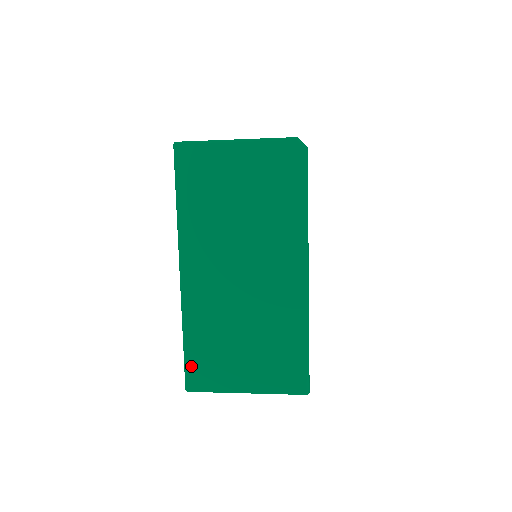
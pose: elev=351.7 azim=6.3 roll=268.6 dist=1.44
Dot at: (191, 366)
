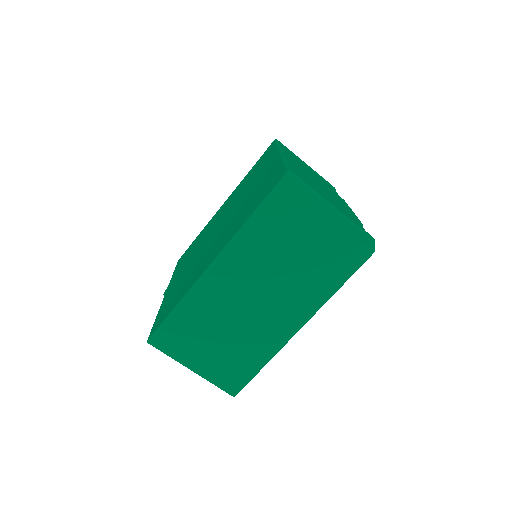
Dot at: (166, 329)
